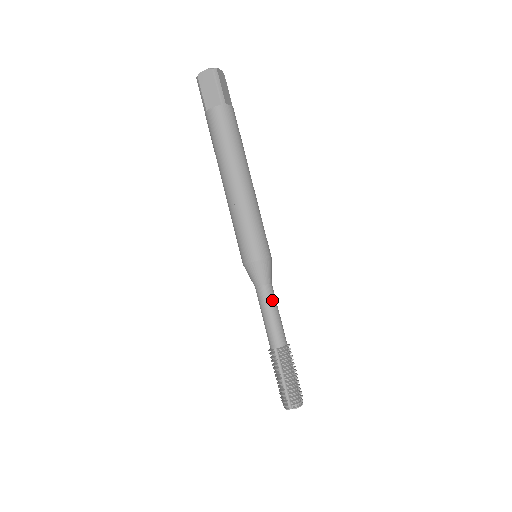
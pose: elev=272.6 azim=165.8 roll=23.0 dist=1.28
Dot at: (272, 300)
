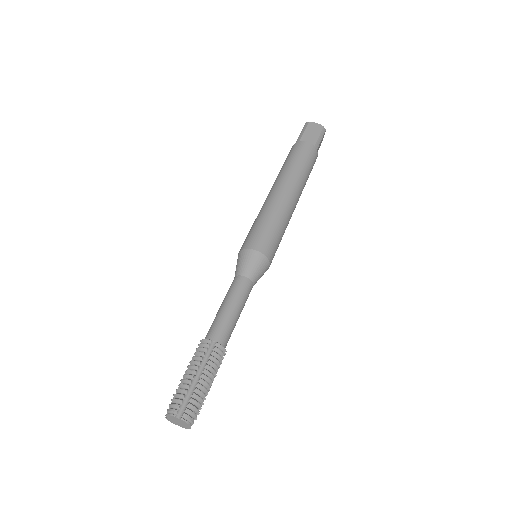
Dot at: (232, 291)
